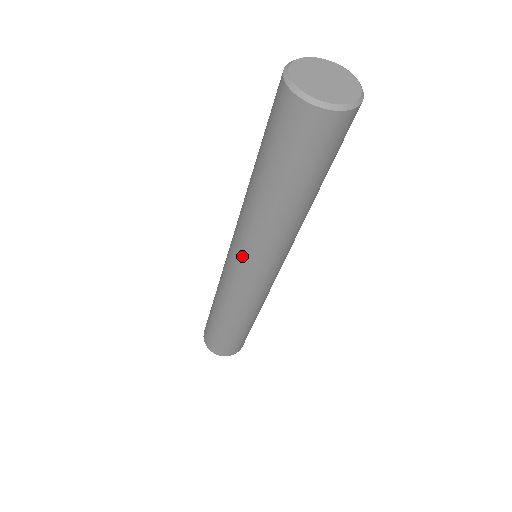
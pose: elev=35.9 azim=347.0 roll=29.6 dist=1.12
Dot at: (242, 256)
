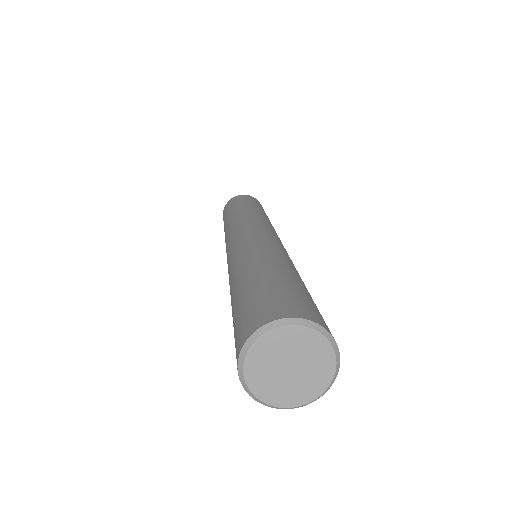
Dot at: occluded
